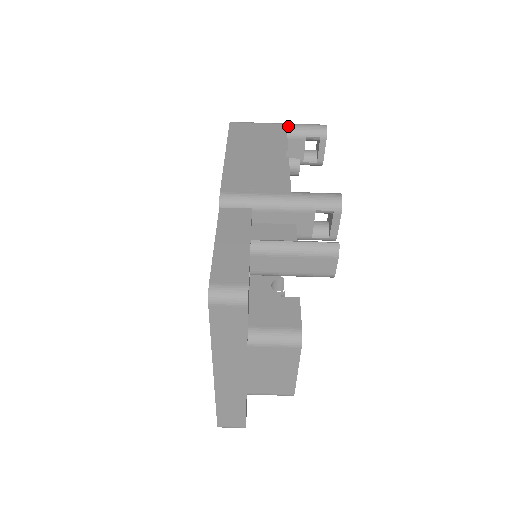
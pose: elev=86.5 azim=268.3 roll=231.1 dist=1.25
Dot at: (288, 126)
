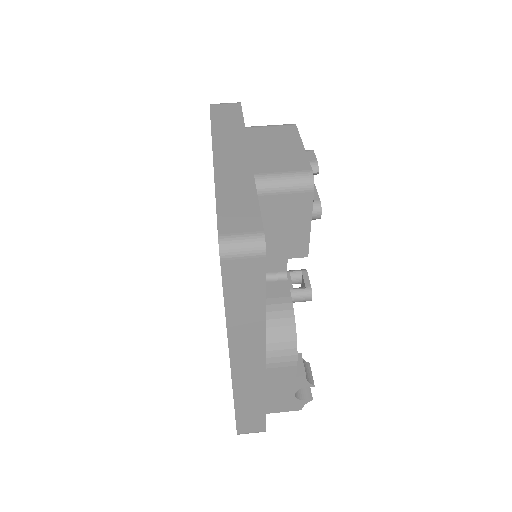
Dot at: occluded
